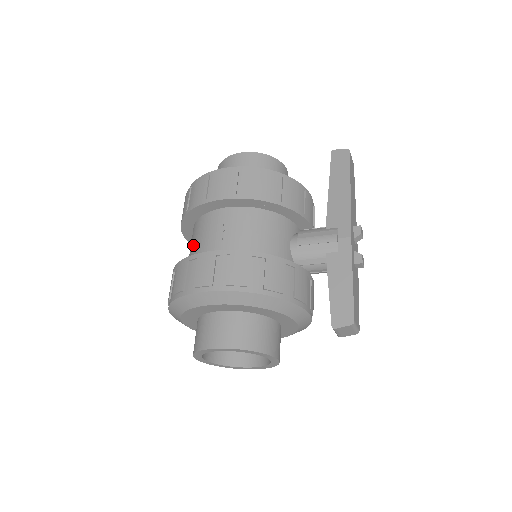
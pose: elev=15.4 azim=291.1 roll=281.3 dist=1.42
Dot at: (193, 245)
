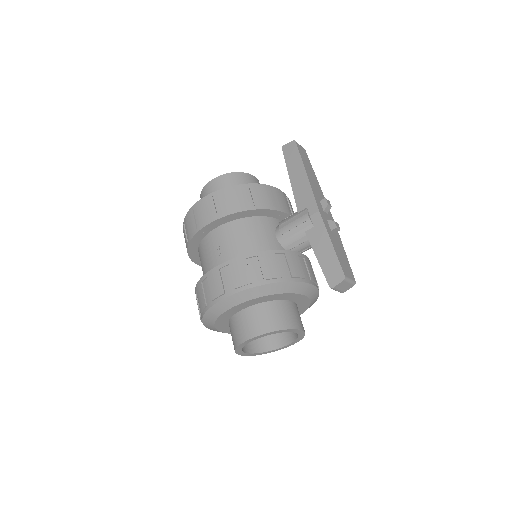
Dot at: (202, 268)
